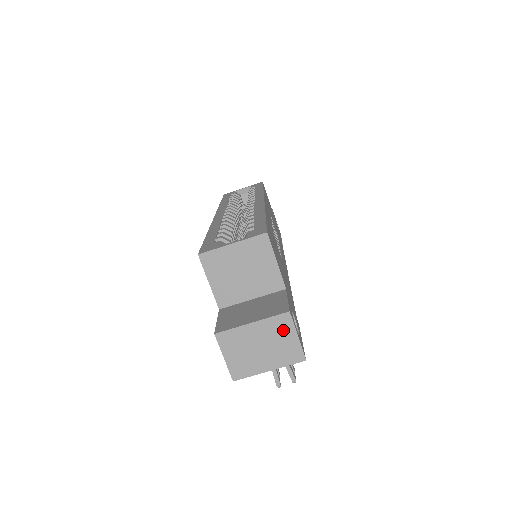
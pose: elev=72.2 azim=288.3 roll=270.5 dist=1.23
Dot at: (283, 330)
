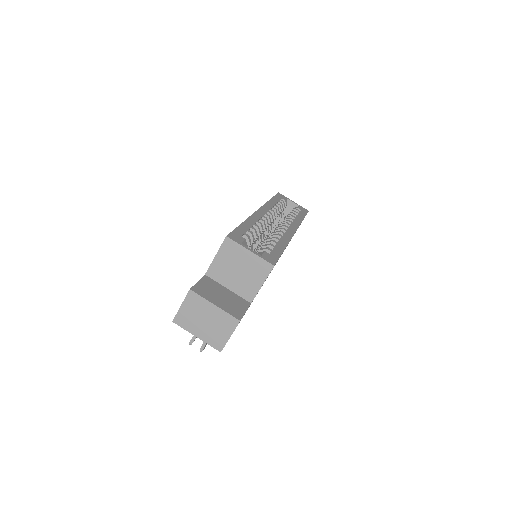
Dot at: (226, 326)
